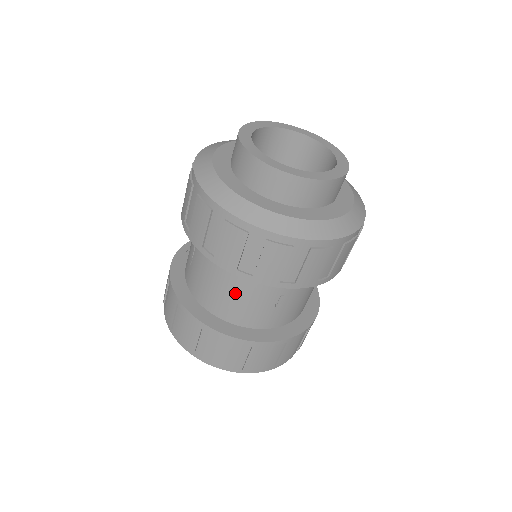
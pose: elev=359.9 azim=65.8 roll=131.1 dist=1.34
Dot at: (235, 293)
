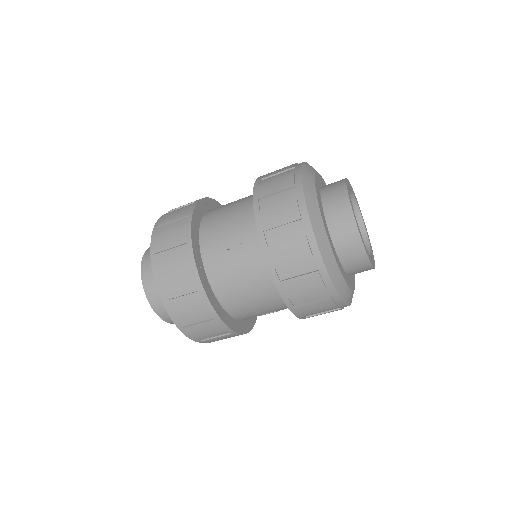
Dot at: (255, 299)
